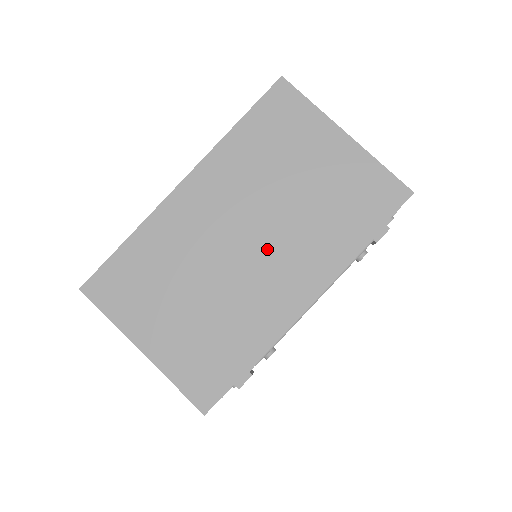
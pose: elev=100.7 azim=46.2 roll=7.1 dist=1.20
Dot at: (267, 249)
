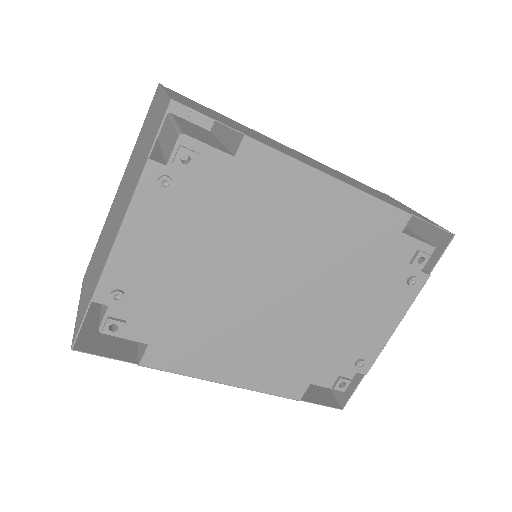
Dot at: (120, 206)
